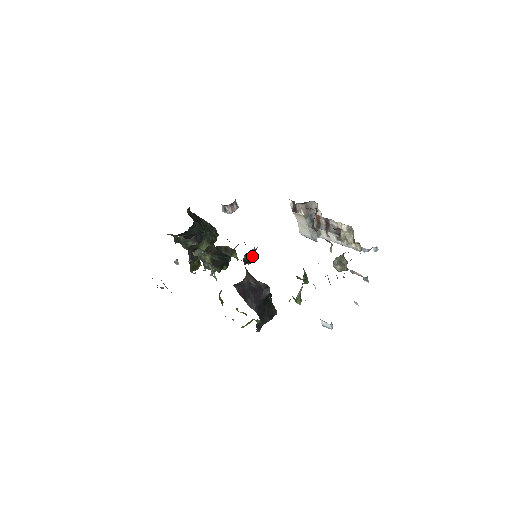
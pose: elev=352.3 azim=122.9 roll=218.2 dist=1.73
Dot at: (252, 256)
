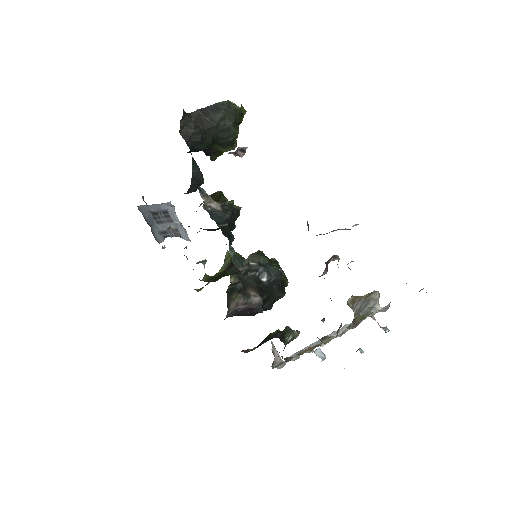
Dot at: (241, 280)
